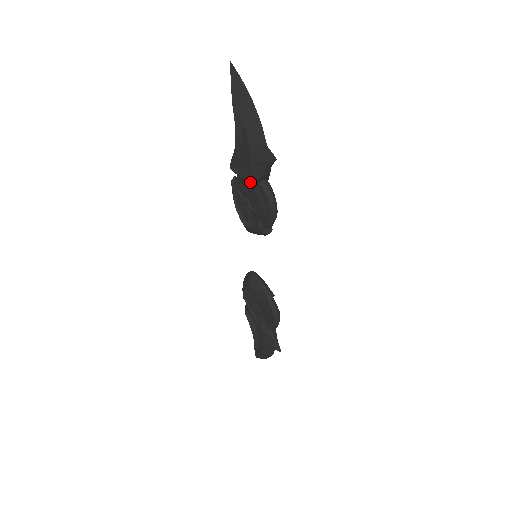
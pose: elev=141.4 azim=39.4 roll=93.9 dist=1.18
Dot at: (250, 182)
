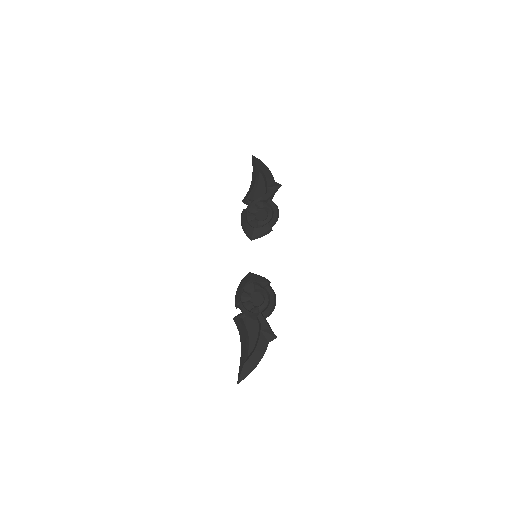
Dot at: (266, 197)
